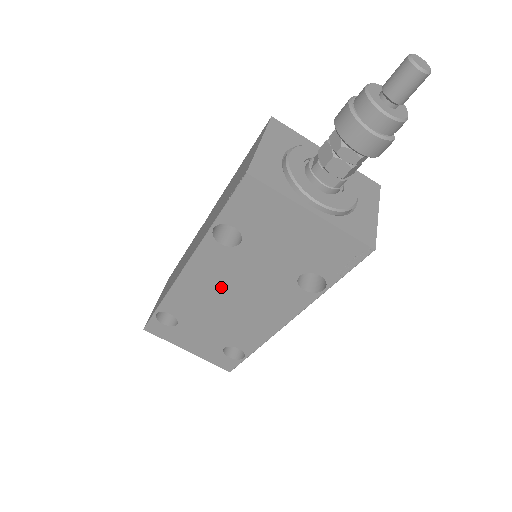
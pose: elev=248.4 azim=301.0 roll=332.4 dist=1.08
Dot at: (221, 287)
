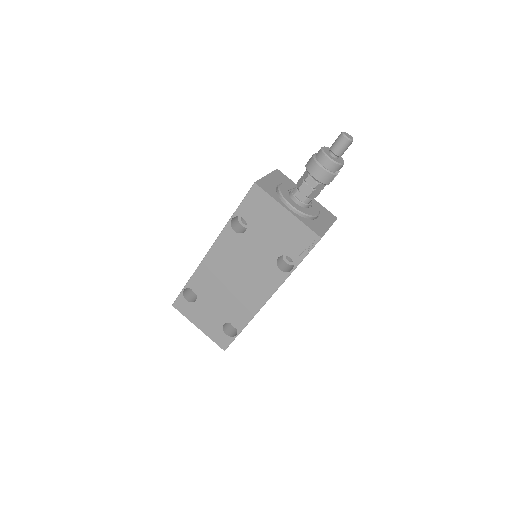
Dot at: (230, 266)
